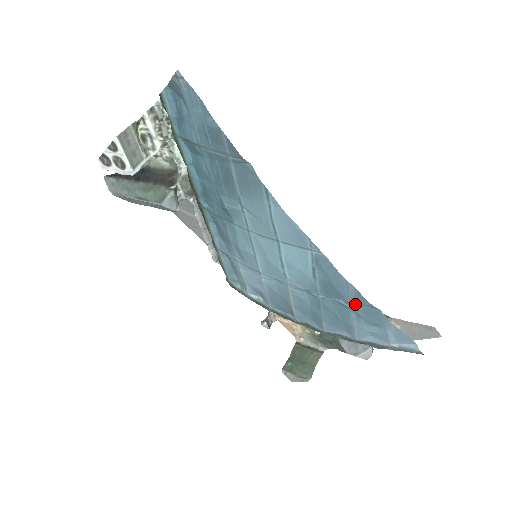
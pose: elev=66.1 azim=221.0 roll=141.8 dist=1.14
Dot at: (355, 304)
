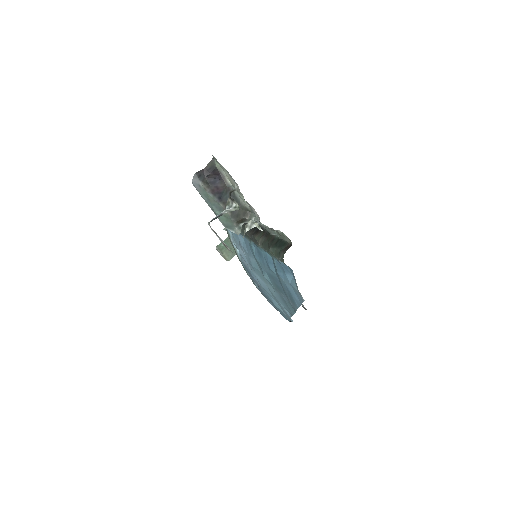
Dot at: occluded
